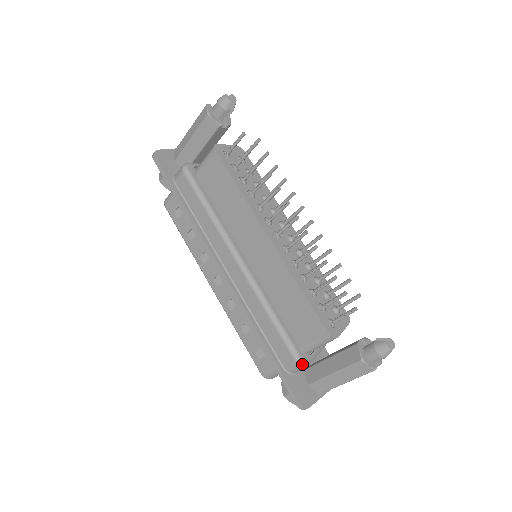
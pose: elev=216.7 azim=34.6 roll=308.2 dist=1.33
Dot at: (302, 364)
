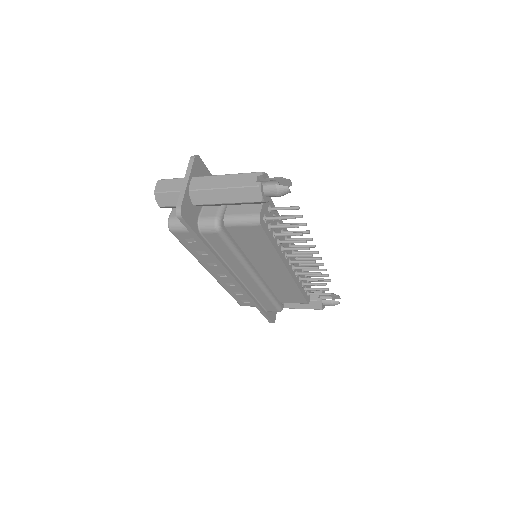
Dot at: occluded
